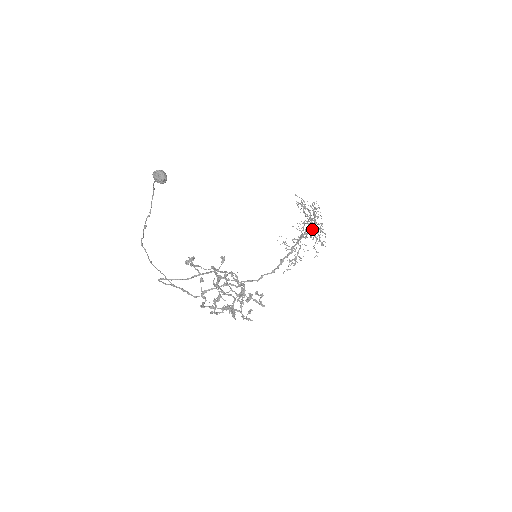
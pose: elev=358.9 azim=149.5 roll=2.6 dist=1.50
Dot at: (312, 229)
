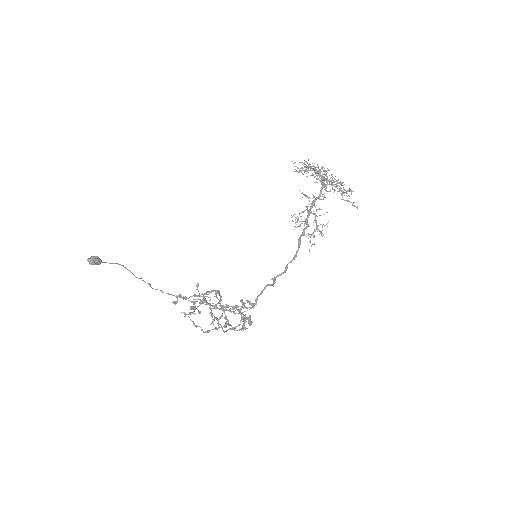
Dot at: occluded
